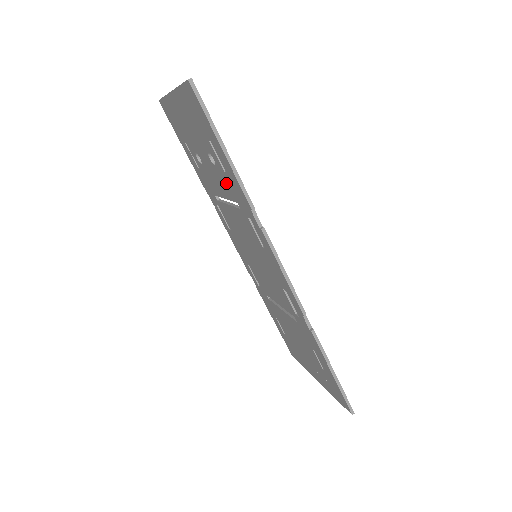
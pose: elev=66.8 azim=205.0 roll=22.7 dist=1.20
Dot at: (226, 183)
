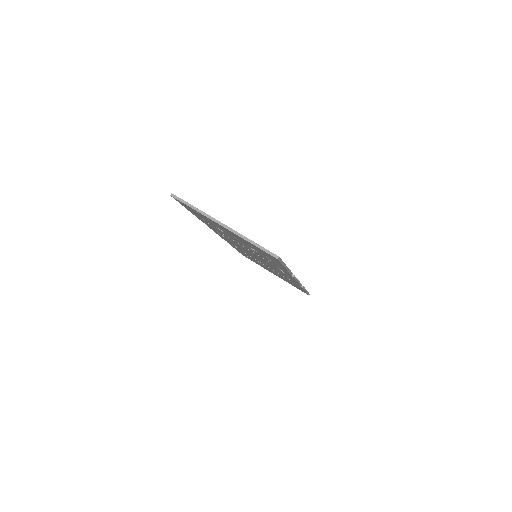
Dot at: (263, 257)
